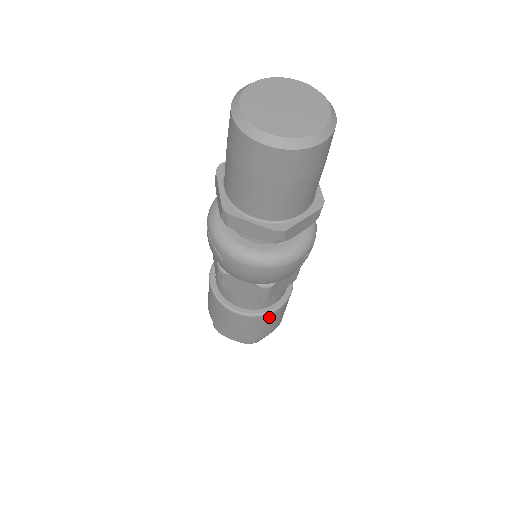
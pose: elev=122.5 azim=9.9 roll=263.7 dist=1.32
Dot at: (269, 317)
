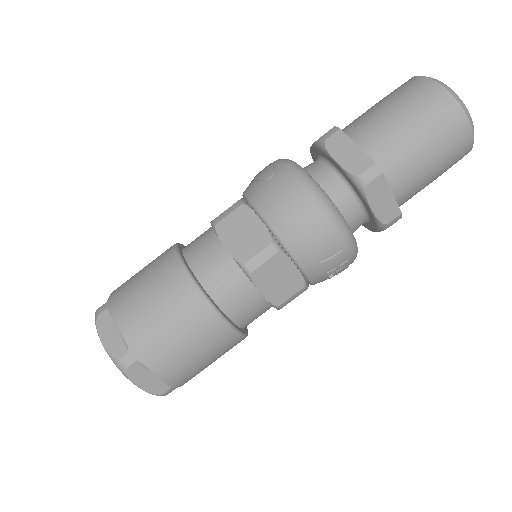
Dot at: (207, 322)
